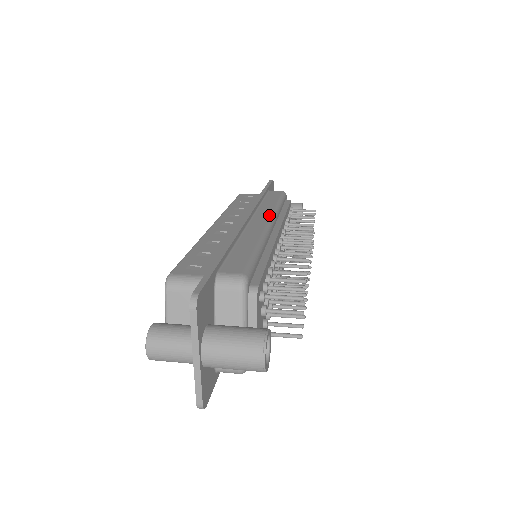
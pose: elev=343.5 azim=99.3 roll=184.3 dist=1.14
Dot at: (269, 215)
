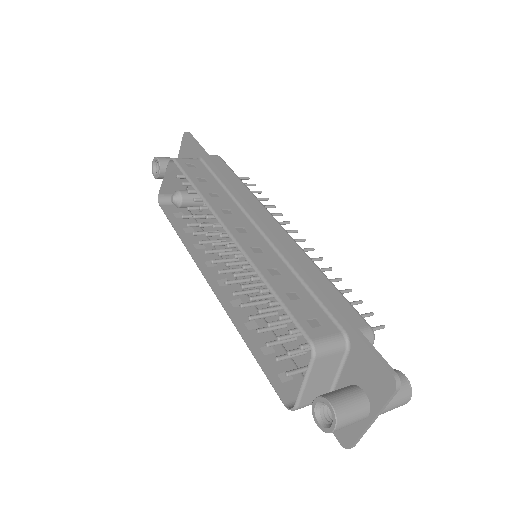
Dot at: (268, 213)
